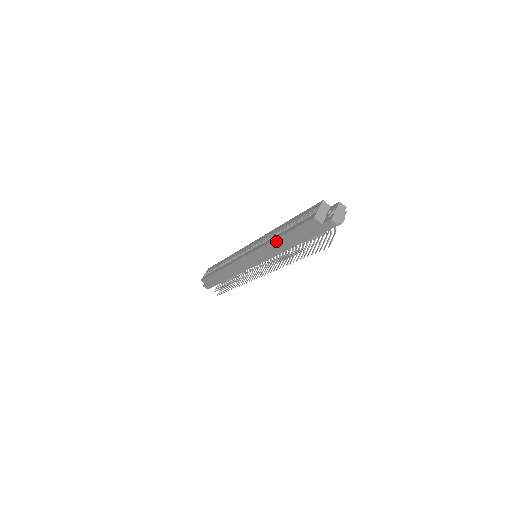
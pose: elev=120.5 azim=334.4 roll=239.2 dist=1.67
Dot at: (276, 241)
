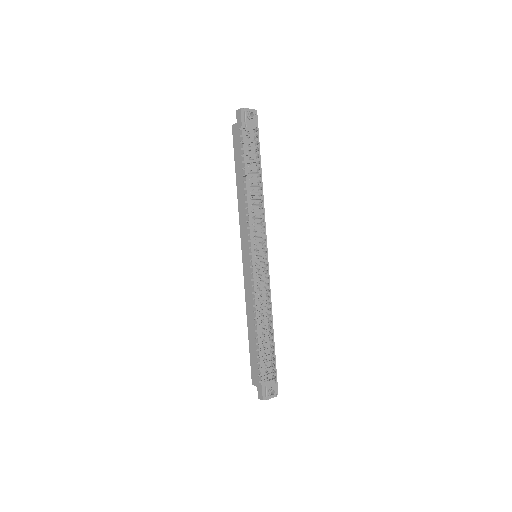
Dot at: (238, 192)
